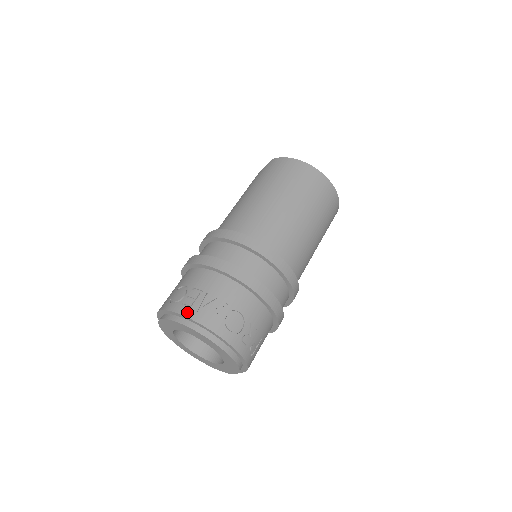
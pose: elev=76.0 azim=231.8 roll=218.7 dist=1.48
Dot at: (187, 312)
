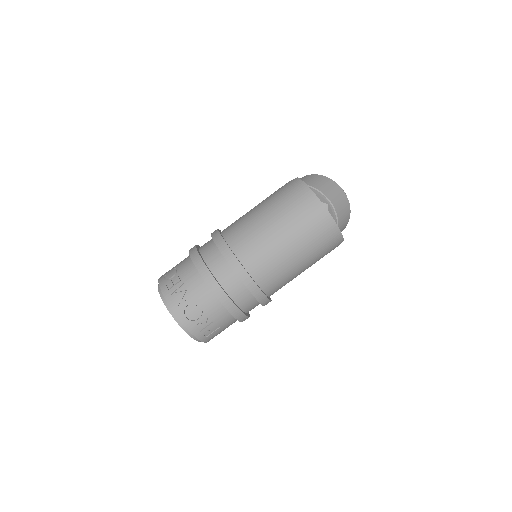
Dot at: (165, 292)
